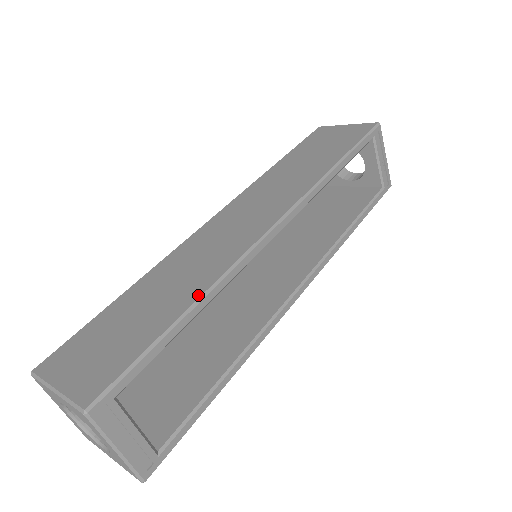
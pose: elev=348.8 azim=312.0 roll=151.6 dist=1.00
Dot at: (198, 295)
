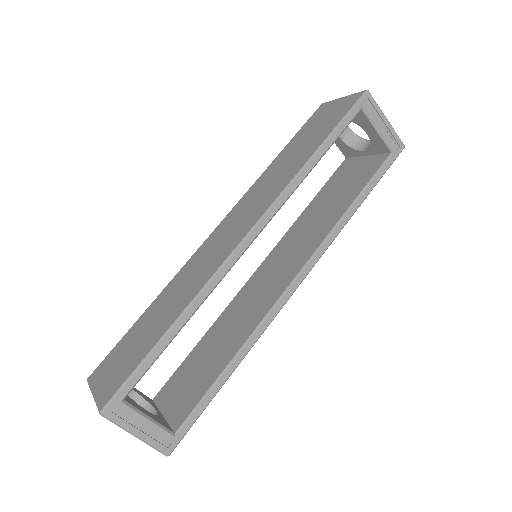
Dot at: (181, 311)
